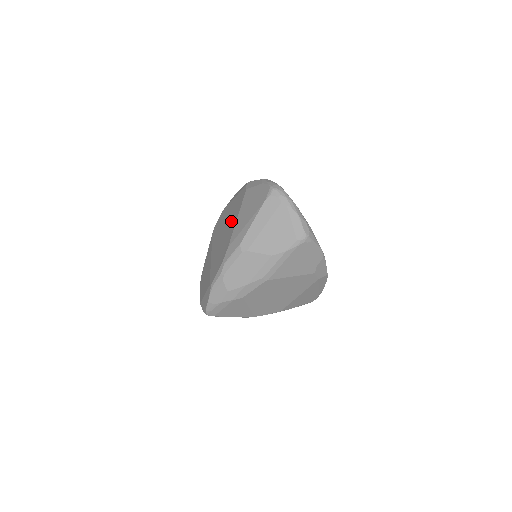
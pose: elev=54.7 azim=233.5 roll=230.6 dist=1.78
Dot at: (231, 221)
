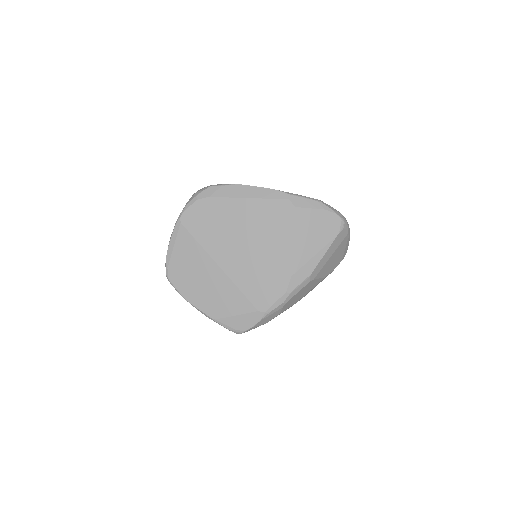
Dot at: (271, 238)
